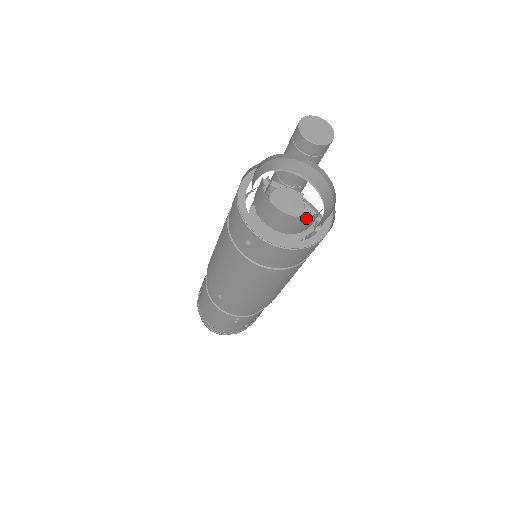
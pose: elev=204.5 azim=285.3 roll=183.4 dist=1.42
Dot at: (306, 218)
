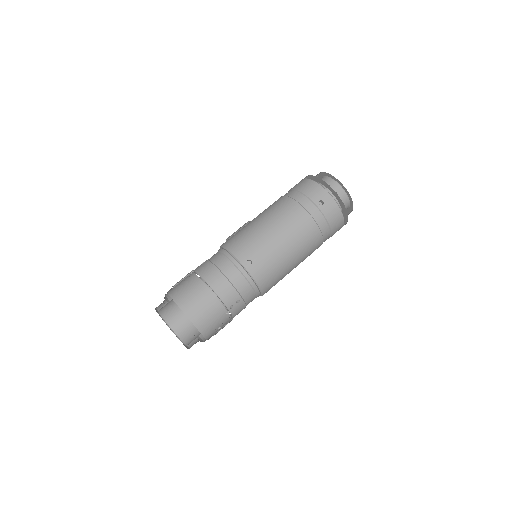
Dot at: (348, 204)
